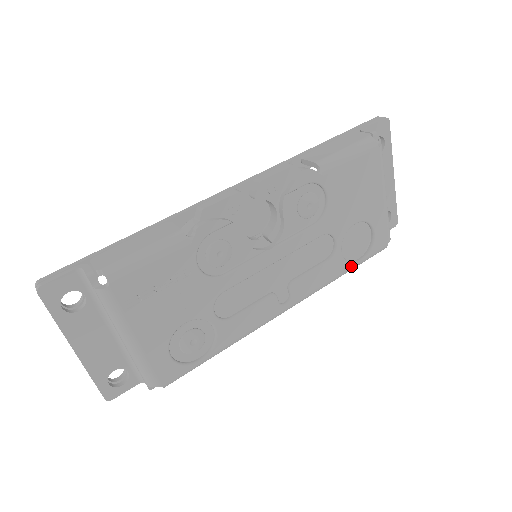
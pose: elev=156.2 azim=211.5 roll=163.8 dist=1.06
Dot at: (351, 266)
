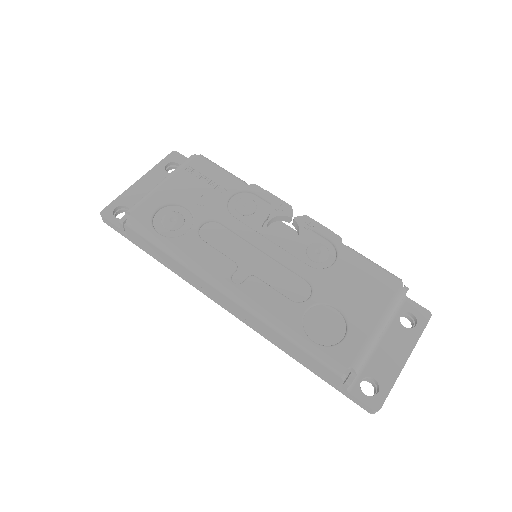
Dot at: (302, 333)
